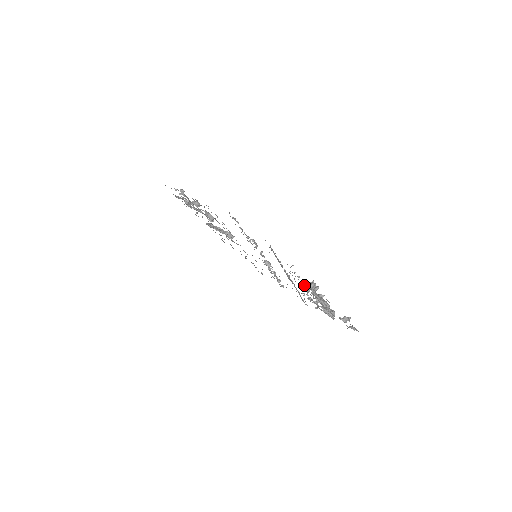
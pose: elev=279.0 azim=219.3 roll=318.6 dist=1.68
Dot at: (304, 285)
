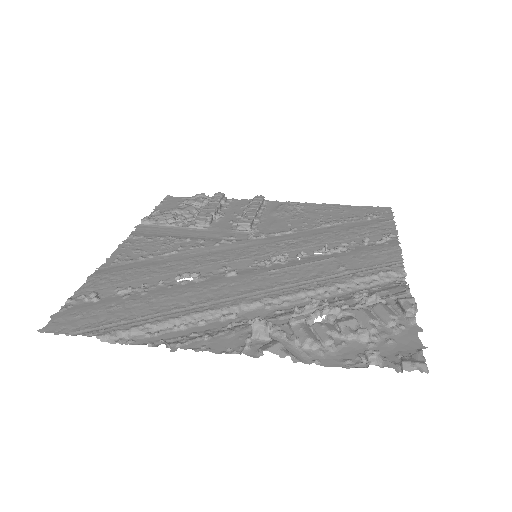
Dot at: occluded
